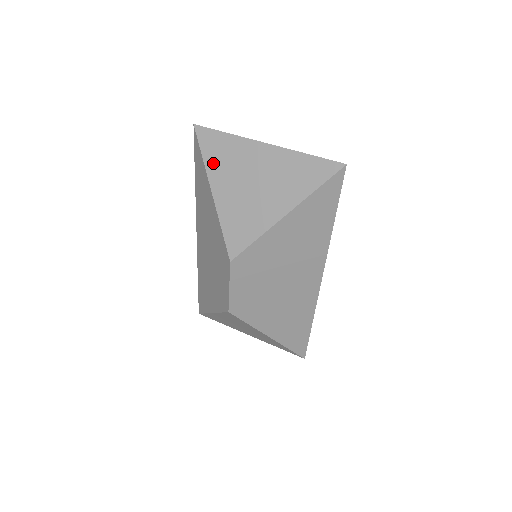
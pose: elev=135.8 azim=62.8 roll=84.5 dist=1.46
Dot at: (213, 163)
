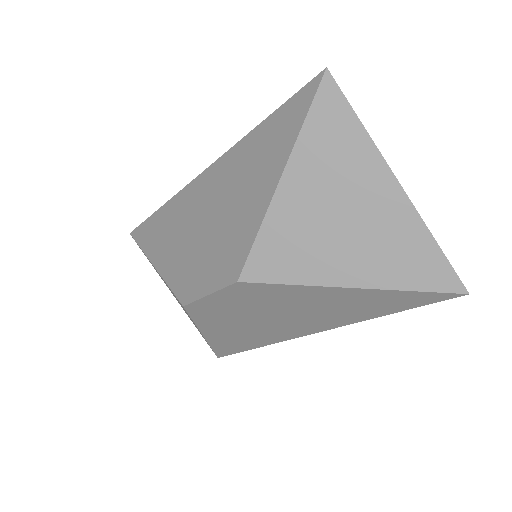
Dot at: (311, 147)
